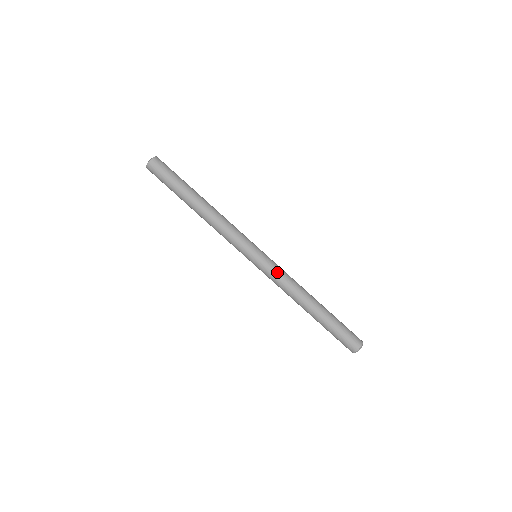
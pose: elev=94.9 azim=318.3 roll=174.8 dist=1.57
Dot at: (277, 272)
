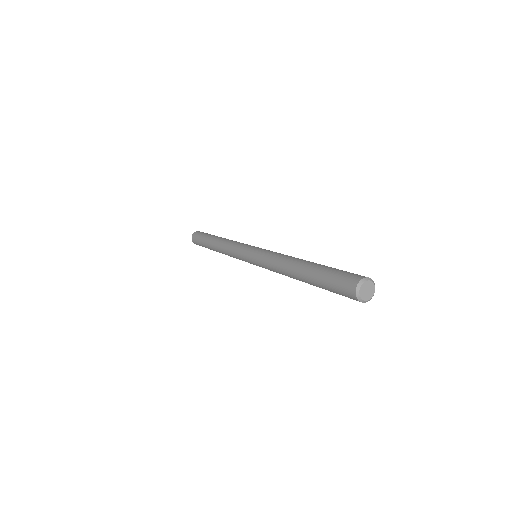
Dot at: (271, 251)
